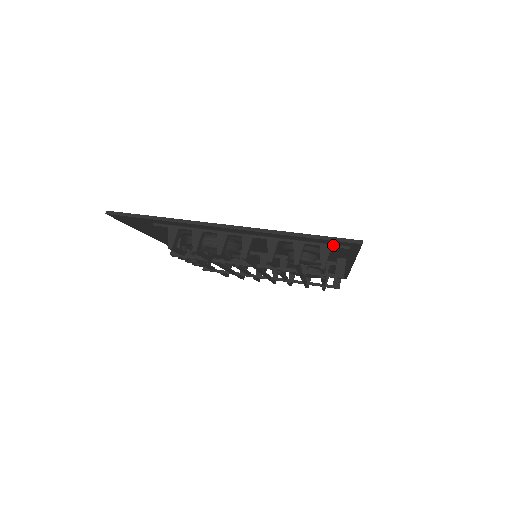
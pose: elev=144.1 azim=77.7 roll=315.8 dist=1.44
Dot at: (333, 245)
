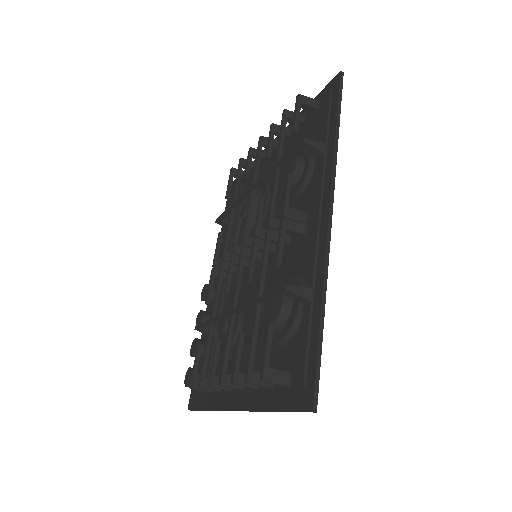
Dot at: (322, 101)
